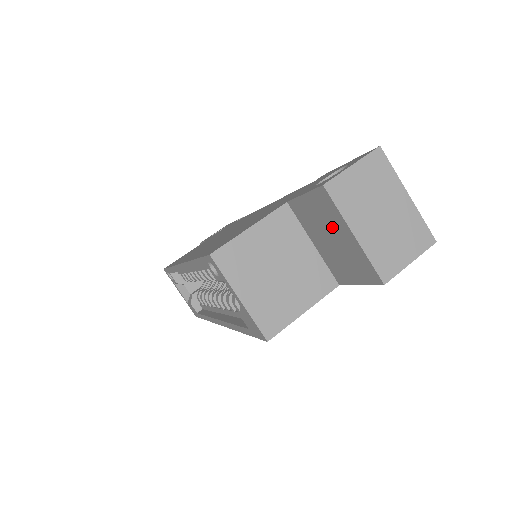
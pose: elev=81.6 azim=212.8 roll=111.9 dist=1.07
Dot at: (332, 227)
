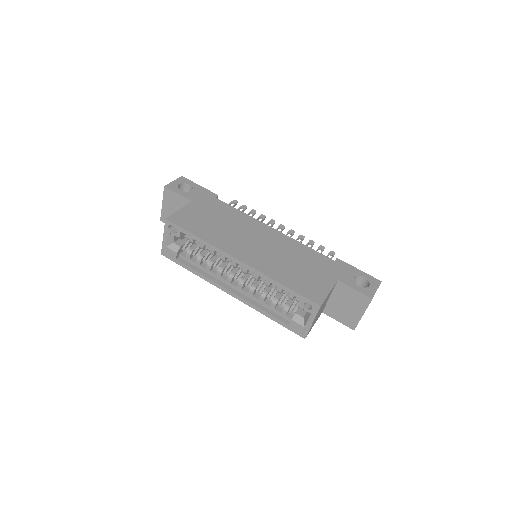
Dot at: (354, 305)
